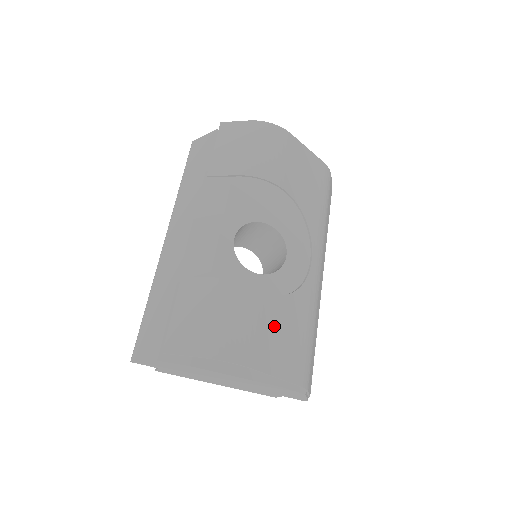
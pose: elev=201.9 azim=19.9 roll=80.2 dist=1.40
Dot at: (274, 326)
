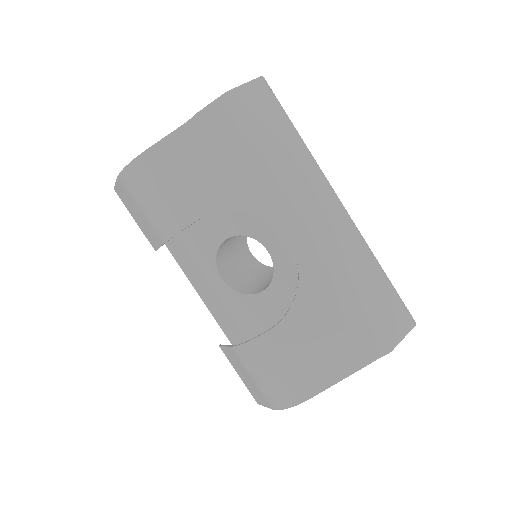
Dot at: (301, 348)
